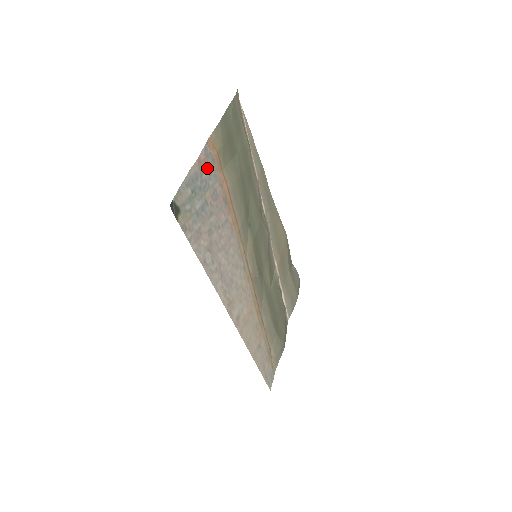
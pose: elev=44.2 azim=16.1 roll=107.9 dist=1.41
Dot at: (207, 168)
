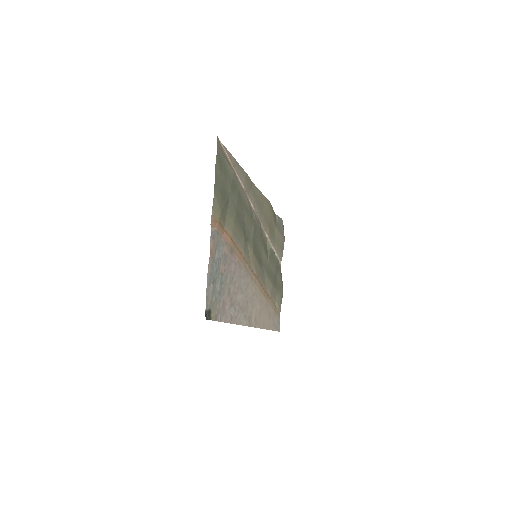
Dot at: (216, 247)
